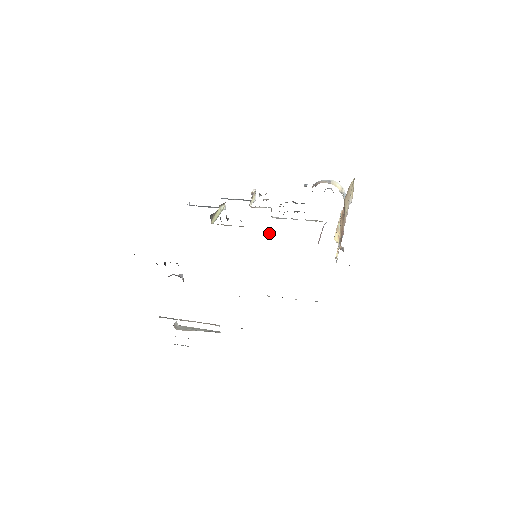
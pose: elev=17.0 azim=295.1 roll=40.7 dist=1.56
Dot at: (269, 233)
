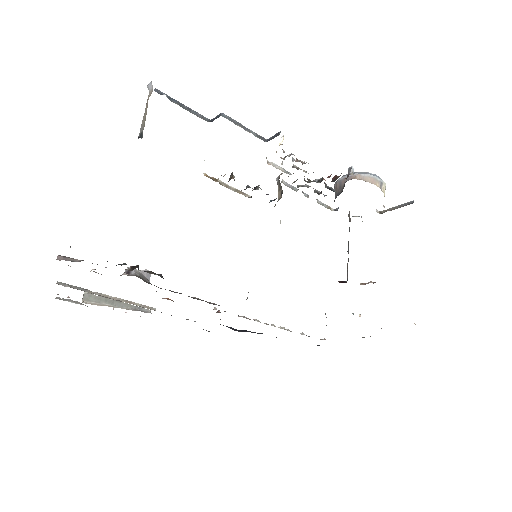
Dot at: (280, 222)
